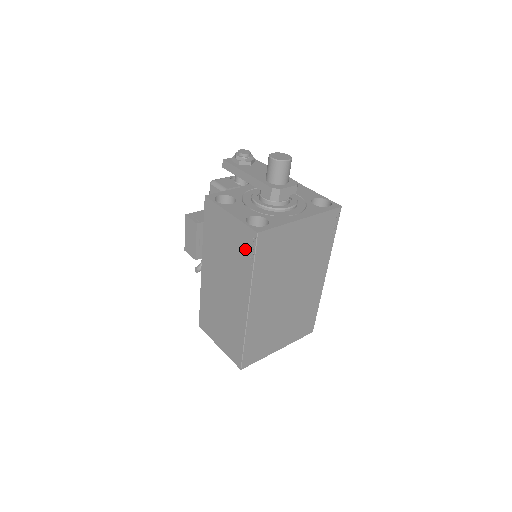
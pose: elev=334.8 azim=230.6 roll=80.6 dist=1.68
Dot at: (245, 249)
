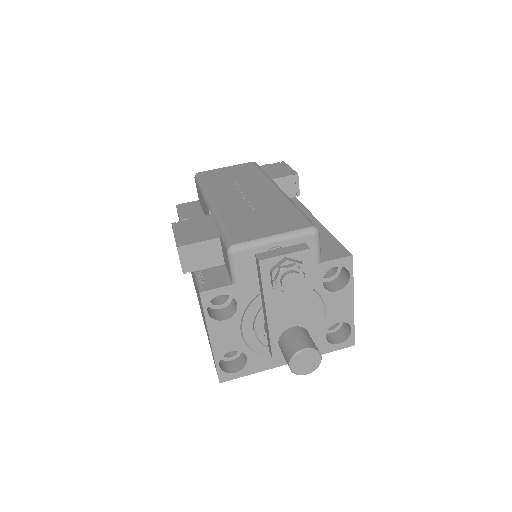
Dot at: occluded
